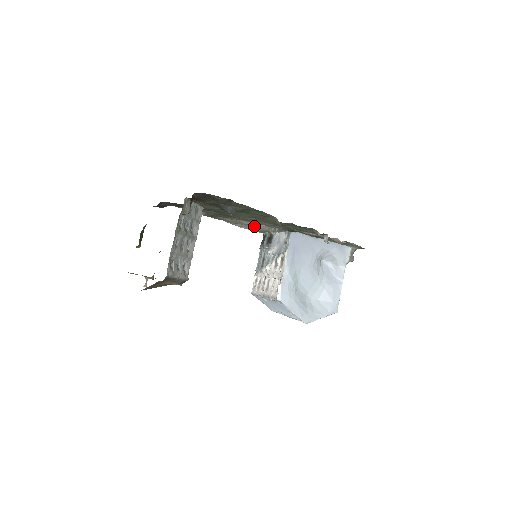
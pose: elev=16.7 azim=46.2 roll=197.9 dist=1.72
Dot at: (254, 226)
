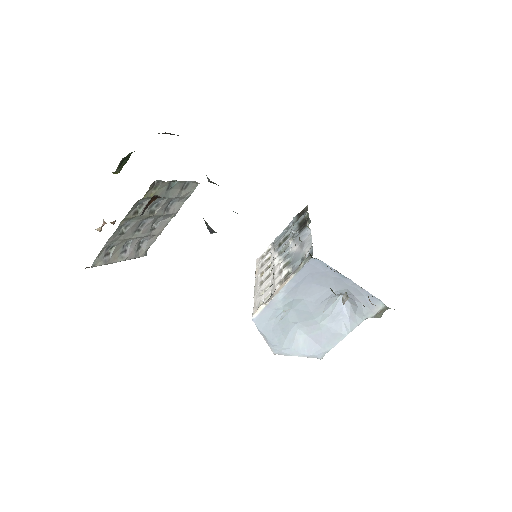
Dot at: occluded
